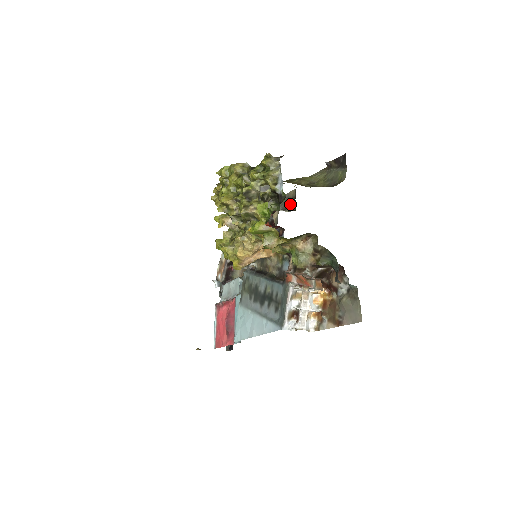
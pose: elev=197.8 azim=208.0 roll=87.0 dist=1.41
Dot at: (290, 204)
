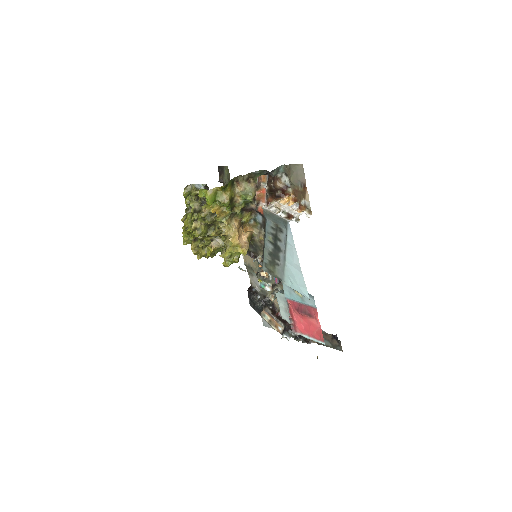
Dot at: occluded
